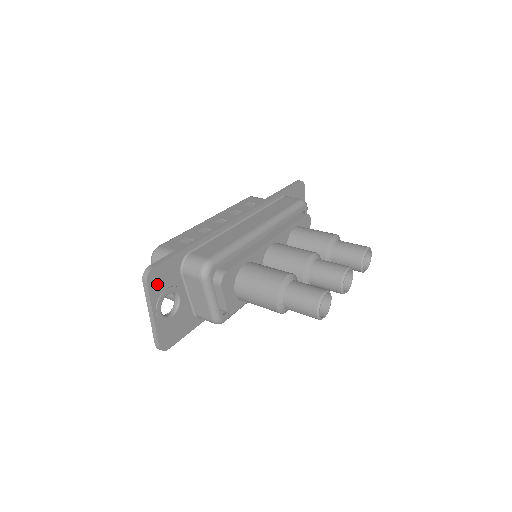
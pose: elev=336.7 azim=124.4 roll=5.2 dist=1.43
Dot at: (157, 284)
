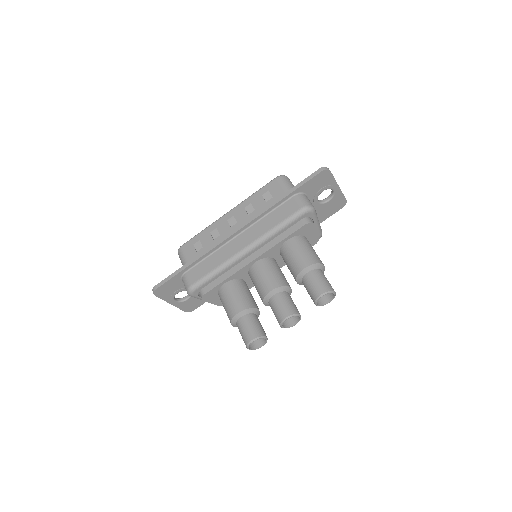
Dot at: (165, 293)
